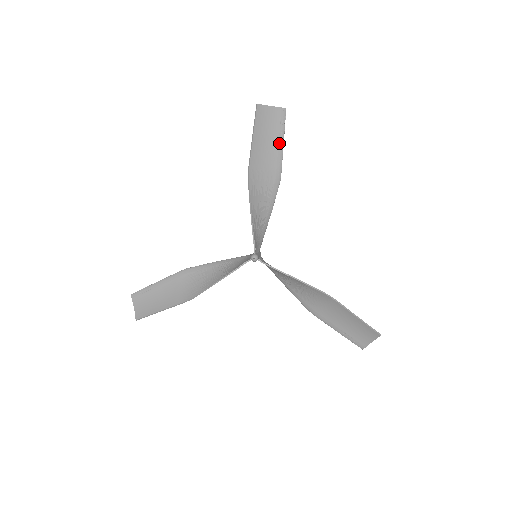
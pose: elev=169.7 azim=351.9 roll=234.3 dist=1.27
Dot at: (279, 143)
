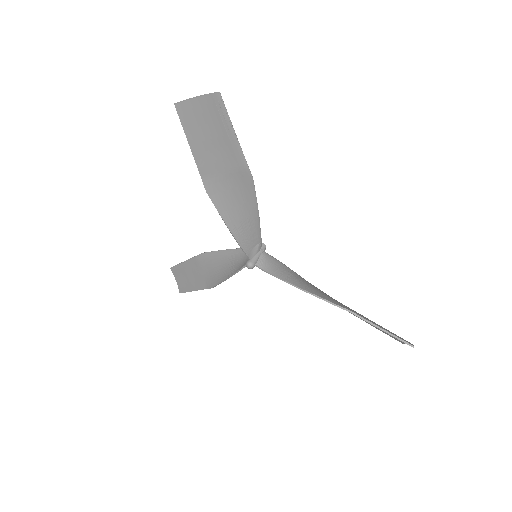
Dot at: (230, 139)
